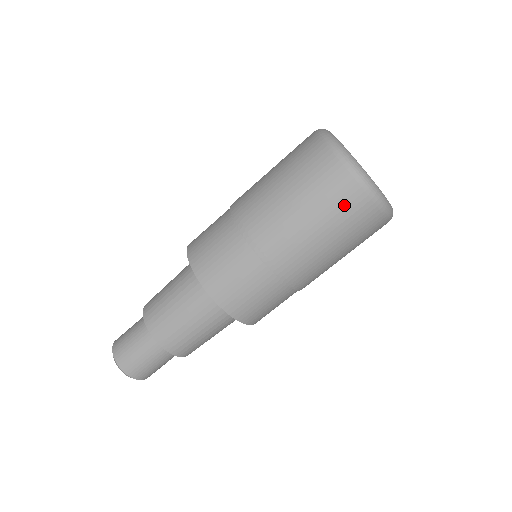
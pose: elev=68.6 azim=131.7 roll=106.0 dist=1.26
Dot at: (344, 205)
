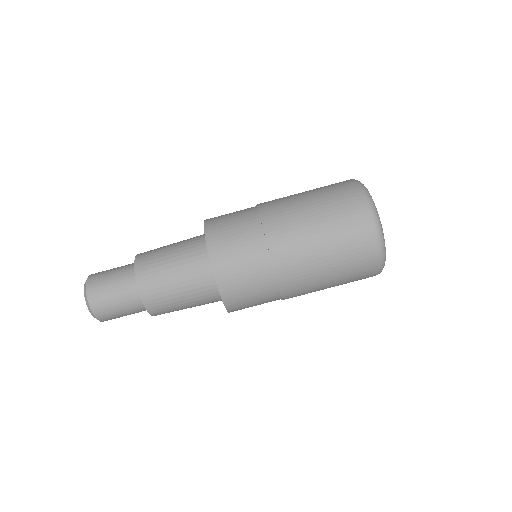
Dot at: (342, 199)
